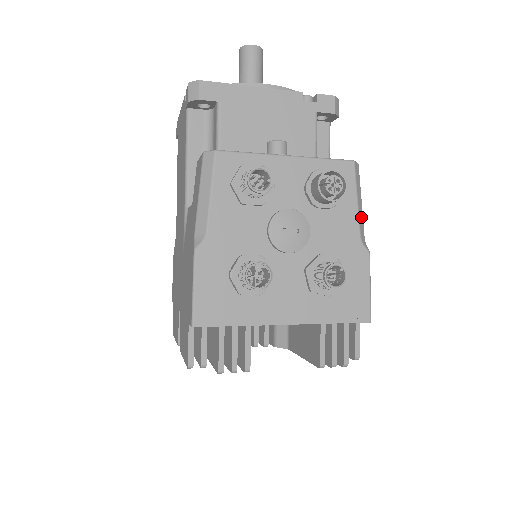
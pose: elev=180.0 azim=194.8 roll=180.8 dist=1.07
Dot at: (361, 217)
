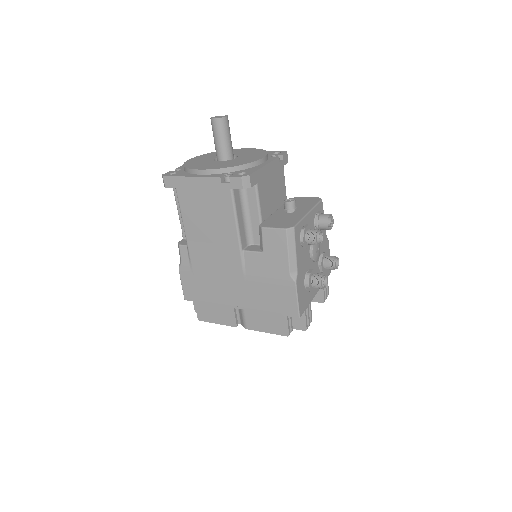
Dot at: occluded
